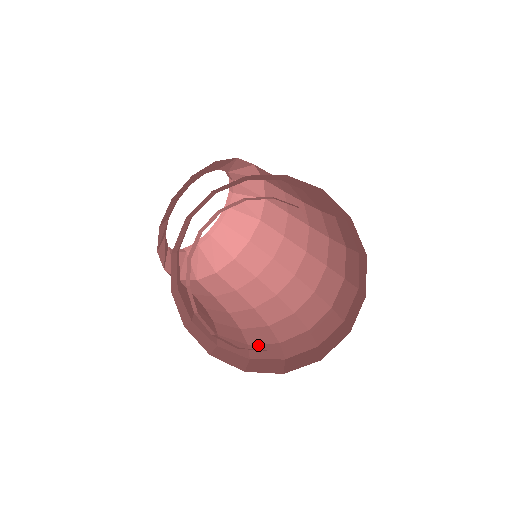
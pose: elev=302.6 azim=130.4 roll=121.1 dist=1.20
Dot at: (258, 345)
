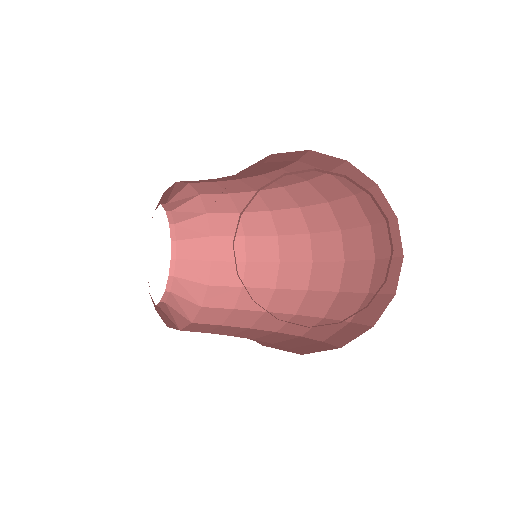
Dot at: (310, 331)
